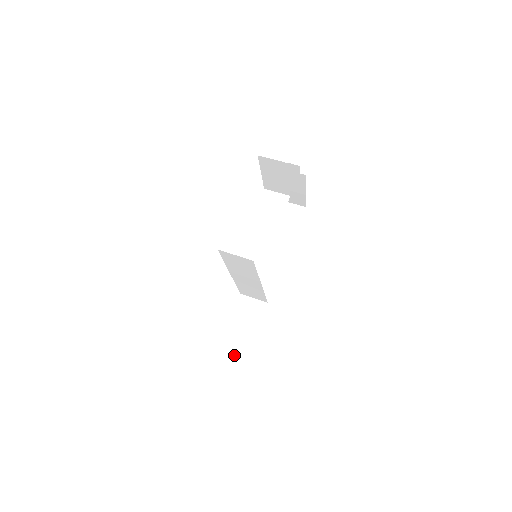
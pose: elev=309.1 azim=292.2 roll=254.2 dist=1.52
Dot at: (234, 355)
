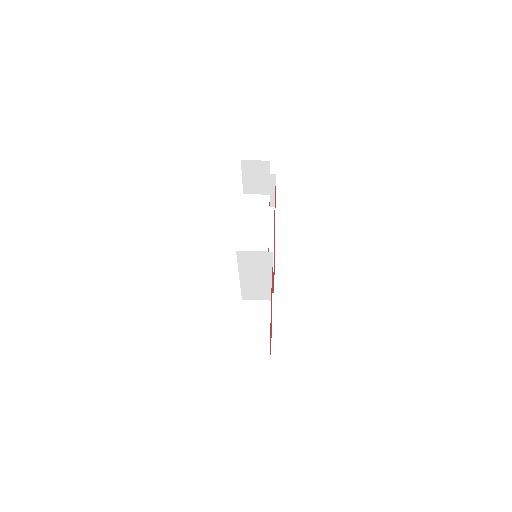
Dot at: (257, 357)
